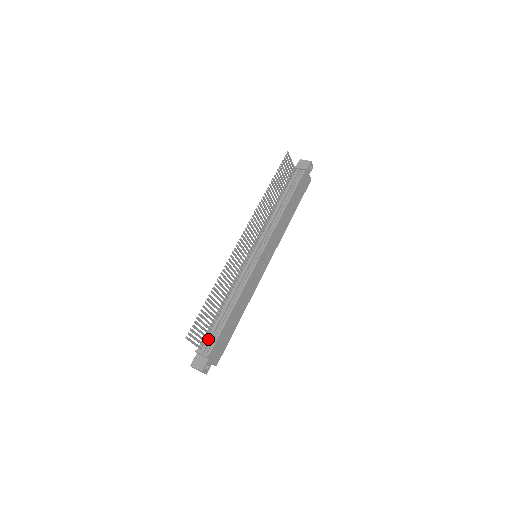
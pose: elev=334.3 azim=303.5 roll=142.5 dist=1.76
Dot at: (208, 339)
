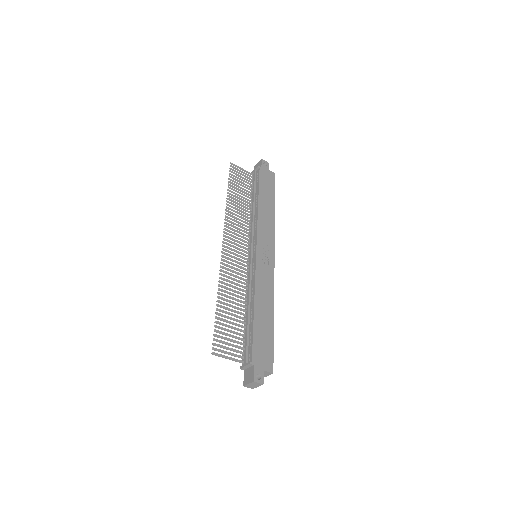
Dot at: (245, 349)
